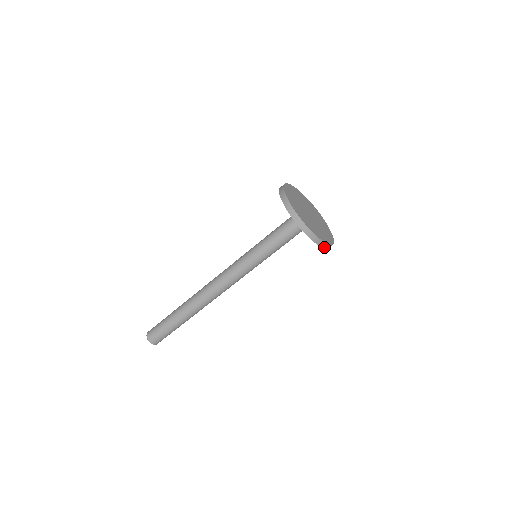
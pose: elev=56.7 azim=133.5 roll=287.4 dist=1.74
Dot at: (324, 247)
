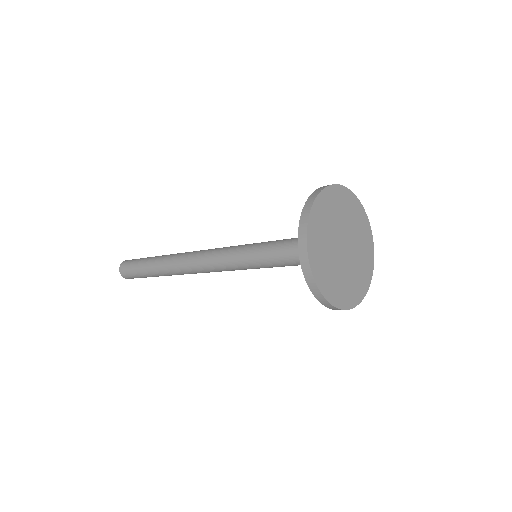
Dot at: (333, 308)
